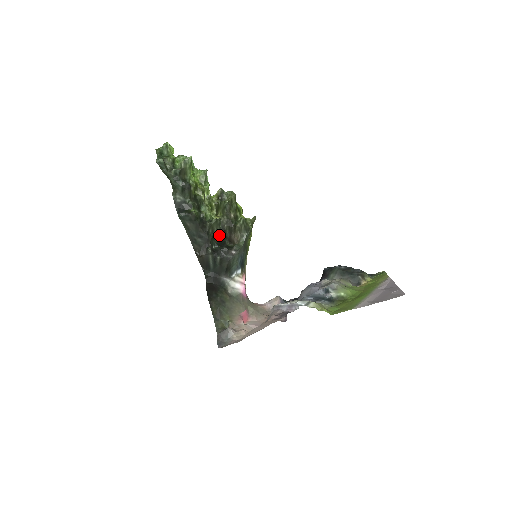
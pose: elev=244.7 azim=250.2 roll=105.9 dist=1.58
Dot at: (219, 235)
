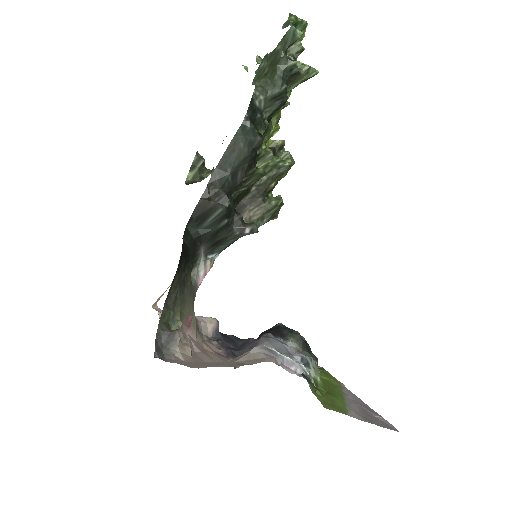
Dot at: (239, 192)
